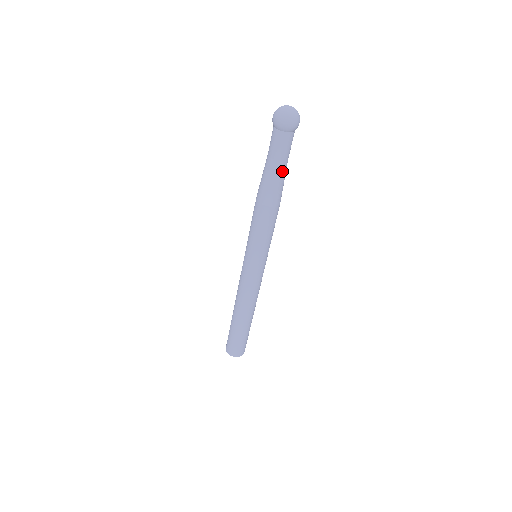
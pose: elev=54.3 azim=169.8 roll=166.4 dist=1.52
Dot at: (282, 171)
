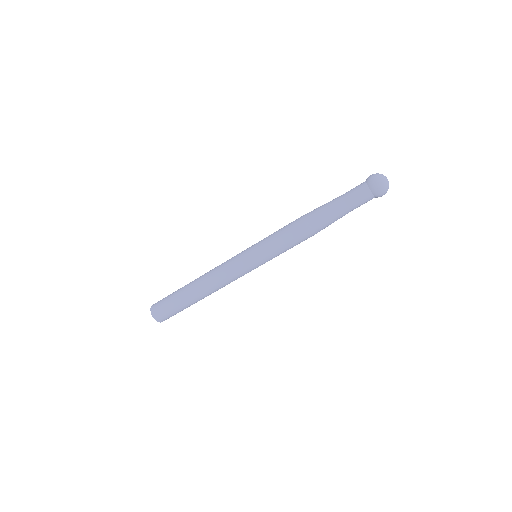
Dot at: occluded
